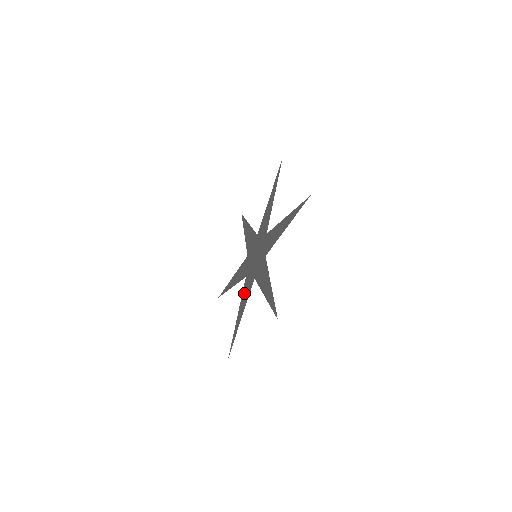
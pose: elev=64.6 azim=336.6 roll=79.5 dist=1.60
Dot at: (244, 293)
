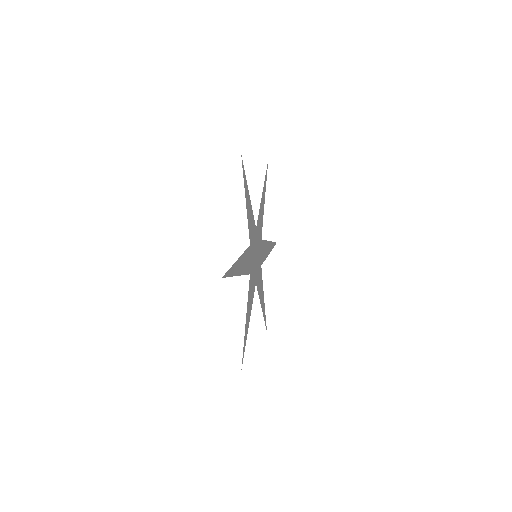
Dot at: (251, 297)
